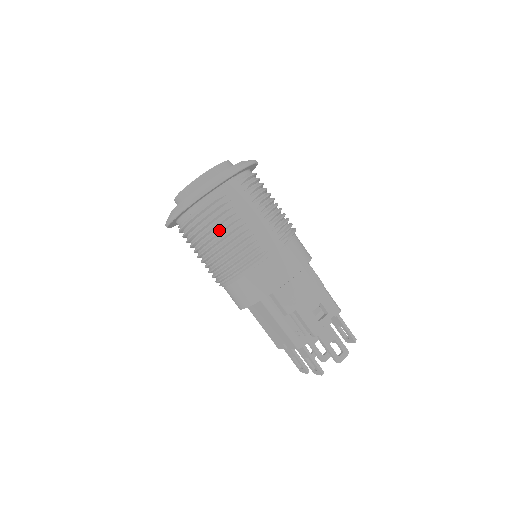
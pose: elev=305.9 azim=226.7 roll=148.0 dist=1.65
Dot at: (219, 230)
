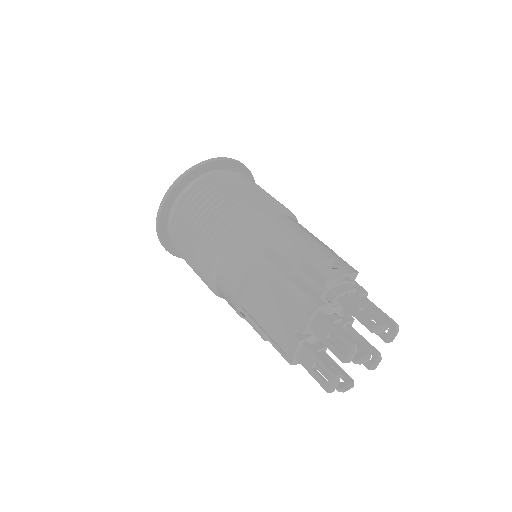
Dot at: (210, 197)
